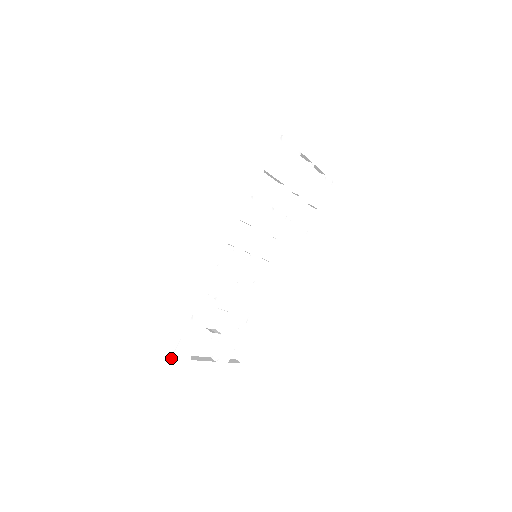
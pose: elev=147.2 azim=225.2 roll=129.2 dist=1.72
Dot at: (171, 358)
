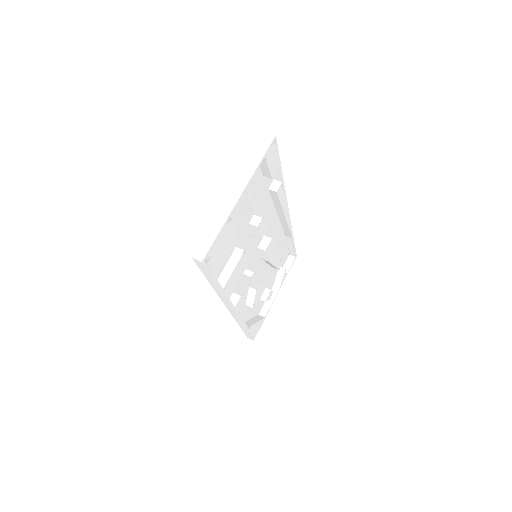
Dot at: (254, 338)
